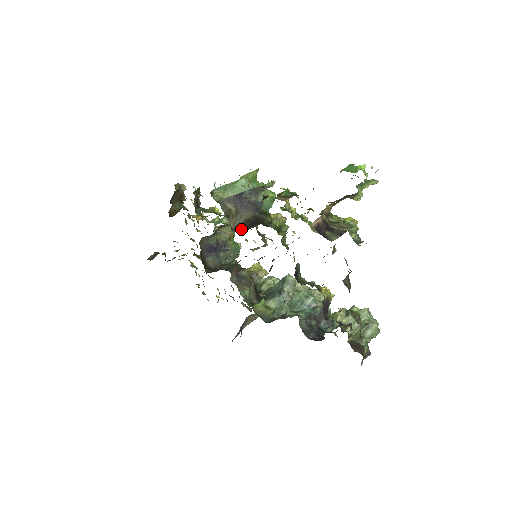
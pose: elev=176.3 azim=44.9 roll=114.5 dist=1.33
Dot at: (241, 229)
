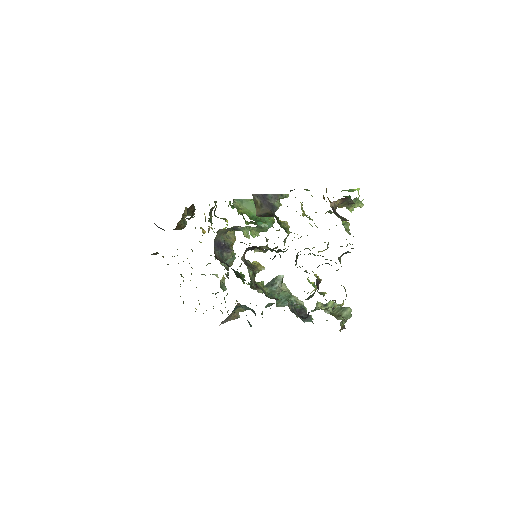
Dot at: (263, 216)
